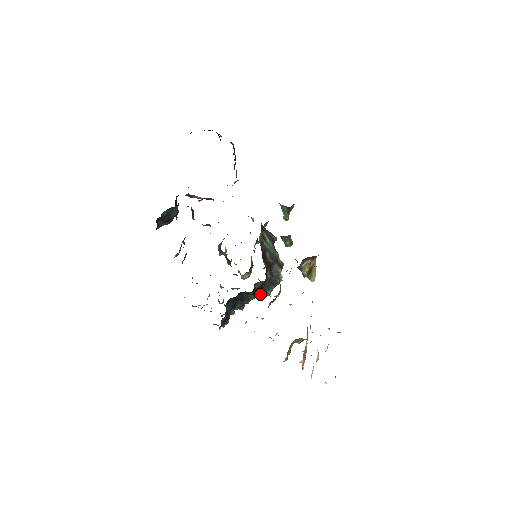
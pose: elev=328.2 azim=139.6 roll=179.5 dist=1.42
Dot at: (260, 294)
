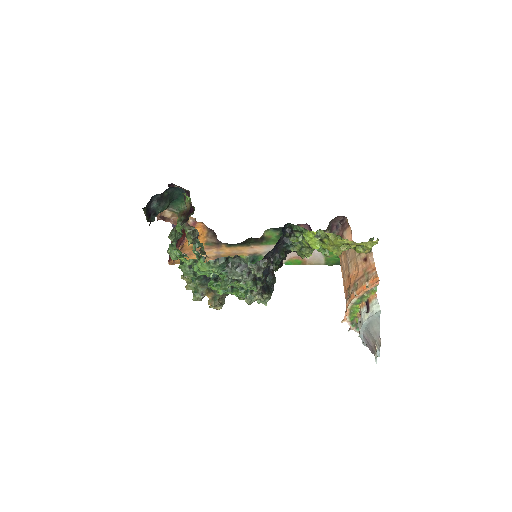
Dot at: (264, 290)
